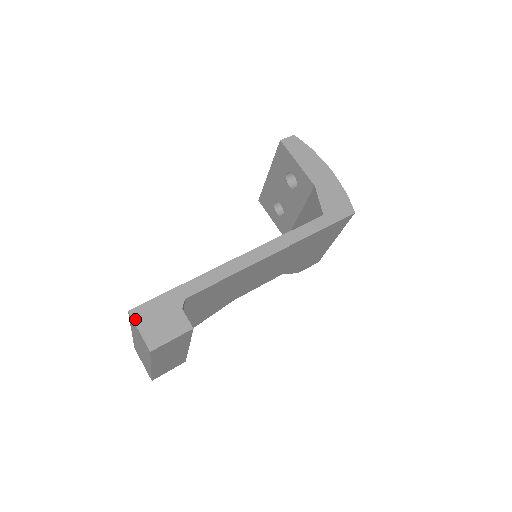
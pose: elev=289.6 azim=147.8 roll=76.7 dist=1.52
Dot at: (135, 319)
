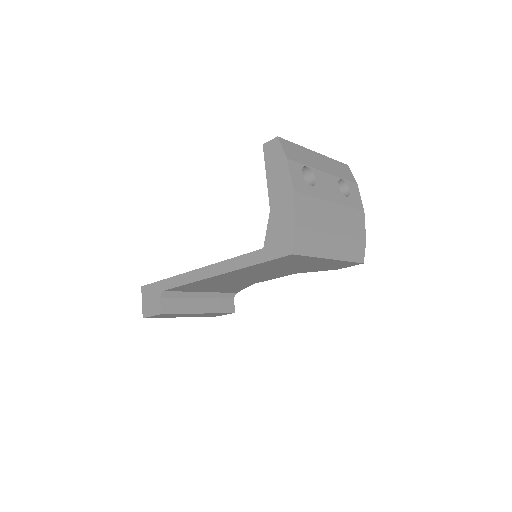
Dot at: (142, 293)
